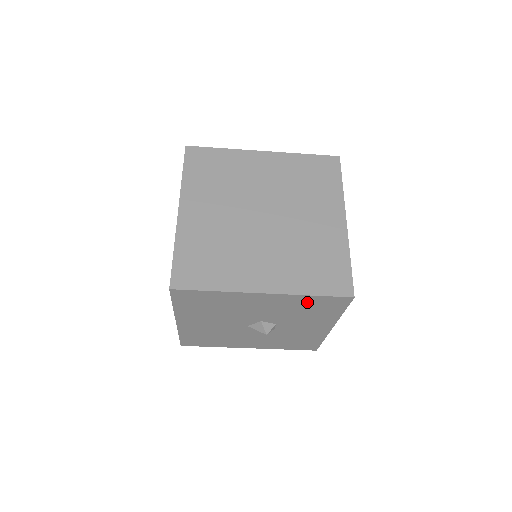
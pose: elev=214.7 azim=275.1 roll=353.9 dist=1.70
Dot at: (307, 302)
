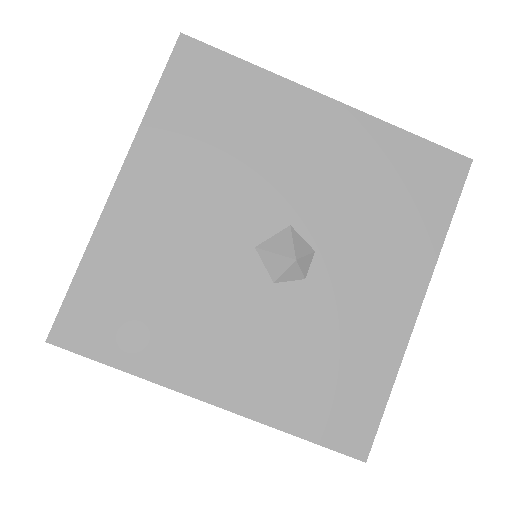
Dot at: (394, 158)
